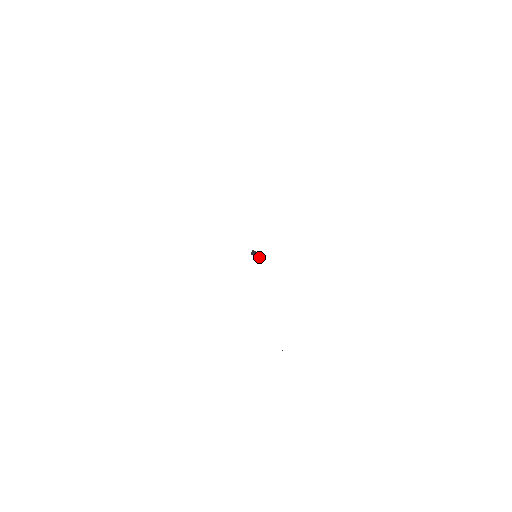
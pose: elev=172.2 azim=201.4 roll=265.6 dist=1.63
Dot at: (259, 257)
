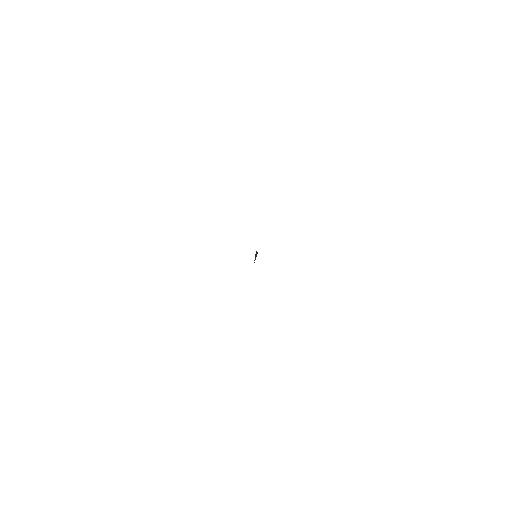
Dot at: (256, 255)
